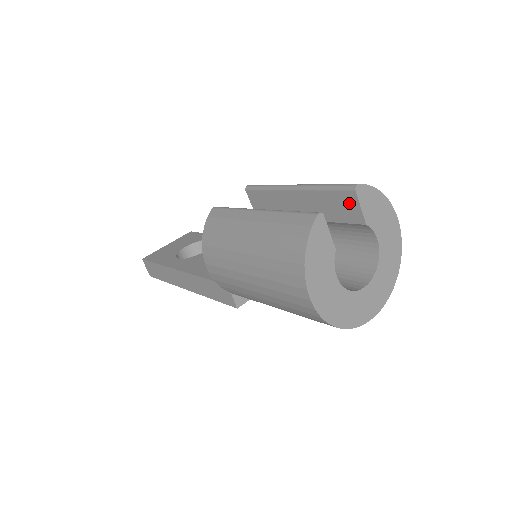
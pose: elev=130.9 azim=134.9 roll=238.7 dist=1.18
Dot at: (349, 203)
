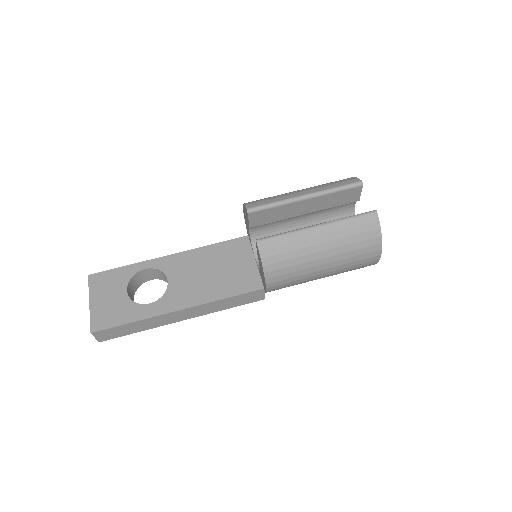
Dot at: (354, 193)
